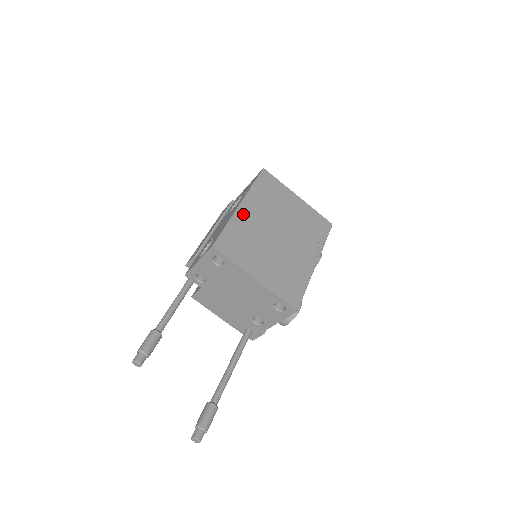
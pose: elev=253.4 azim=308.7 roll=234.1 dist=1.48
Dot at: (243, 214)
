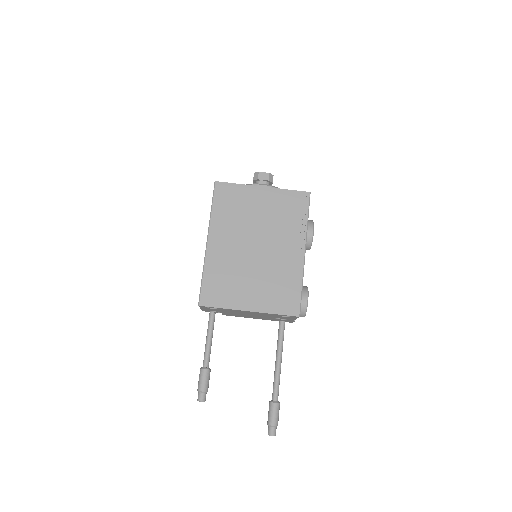
Dot at: (213, 251)
